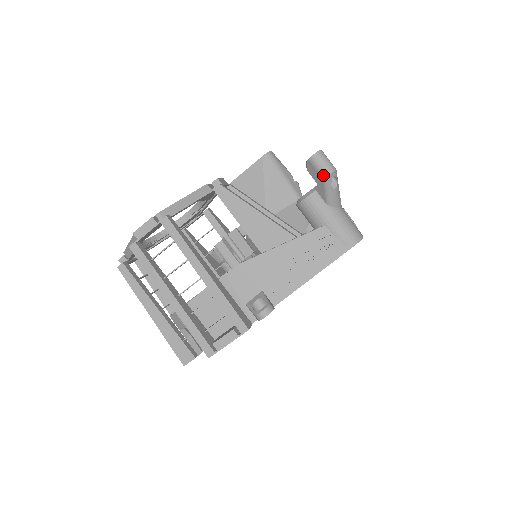
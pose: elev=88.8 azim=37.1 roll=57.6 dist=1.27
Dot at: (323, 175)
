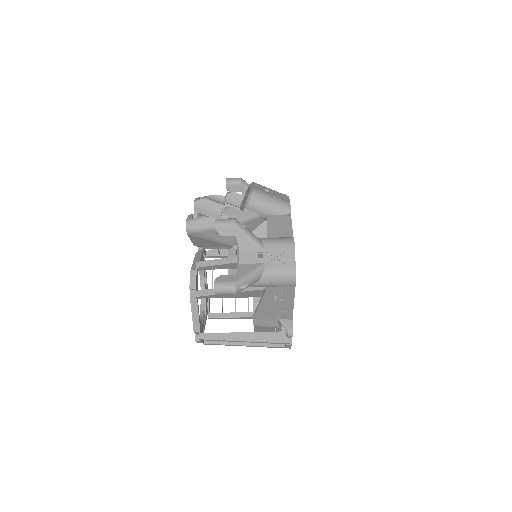
Dot at: occluded
